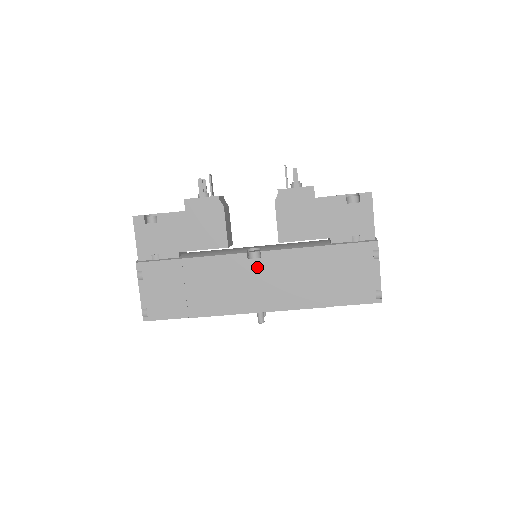
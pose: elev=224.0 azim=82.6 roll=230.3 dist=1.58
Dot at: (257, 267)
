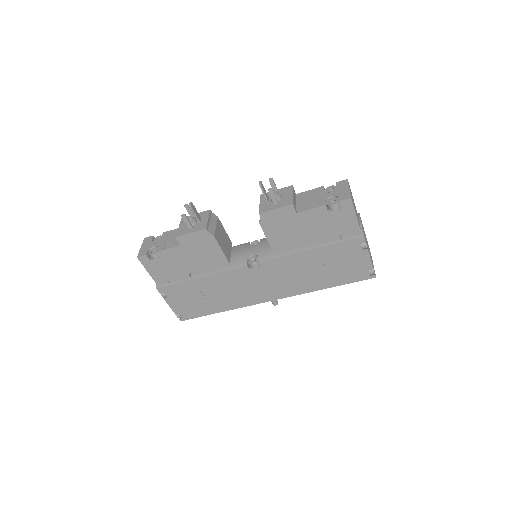
Dot at: (259, 273)
